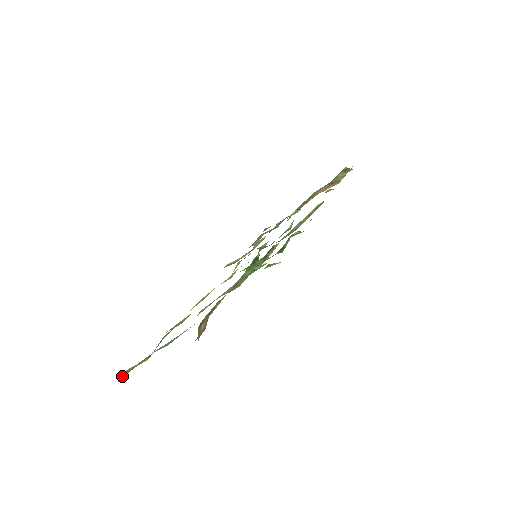
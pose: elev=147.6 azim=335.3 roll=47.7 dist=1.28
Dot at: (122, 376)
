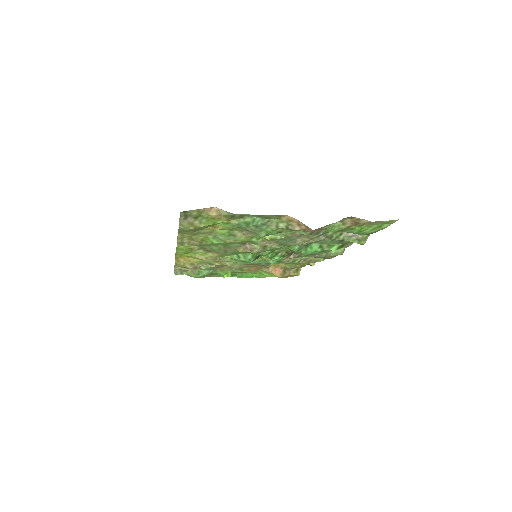
Dot at: (193, 210)
